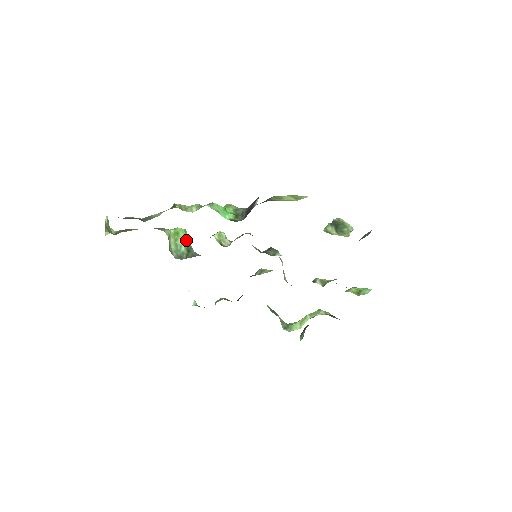
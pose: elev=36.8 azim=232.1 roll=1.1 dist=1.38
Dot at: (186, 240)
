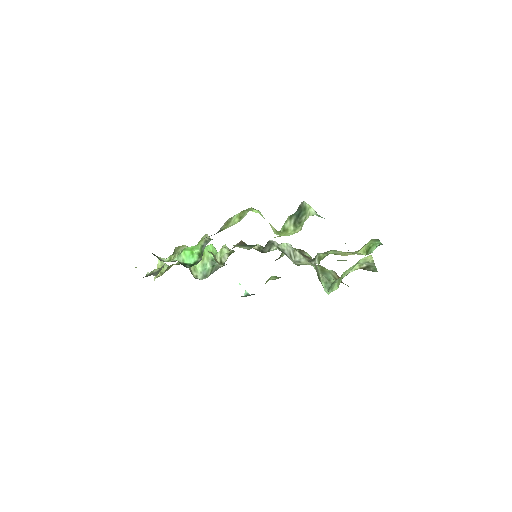
Dot at: (210, 256)
